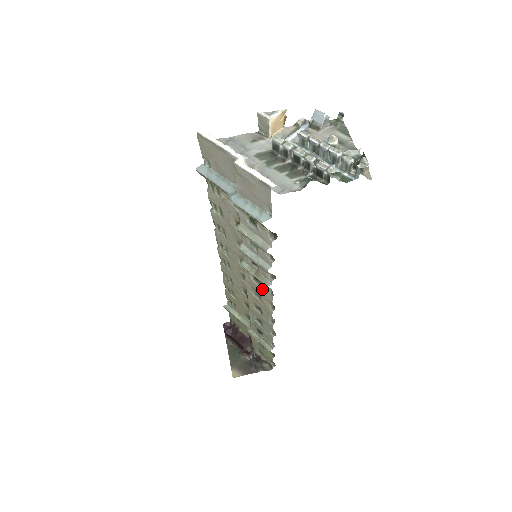
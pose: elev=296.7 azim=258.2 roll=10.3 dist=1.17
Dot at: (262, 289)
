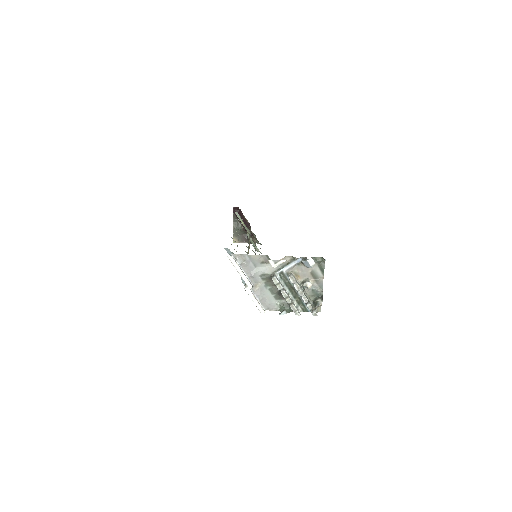
Dot at: occluded
